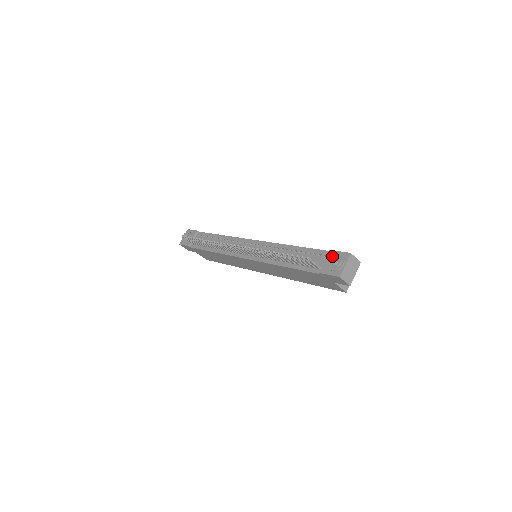
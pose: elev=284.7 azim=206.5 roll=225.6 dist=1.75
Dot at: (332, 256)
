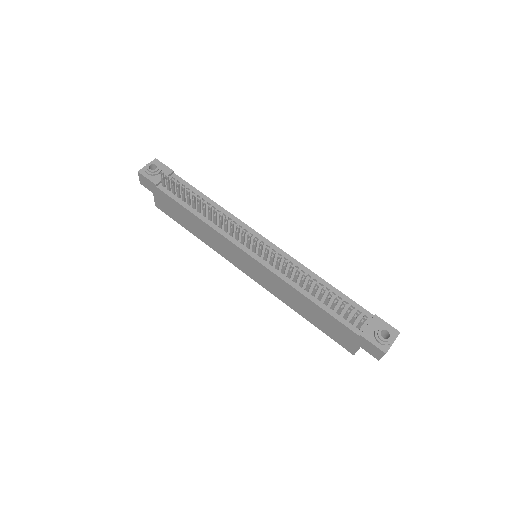
Dot at: (378, 324)
